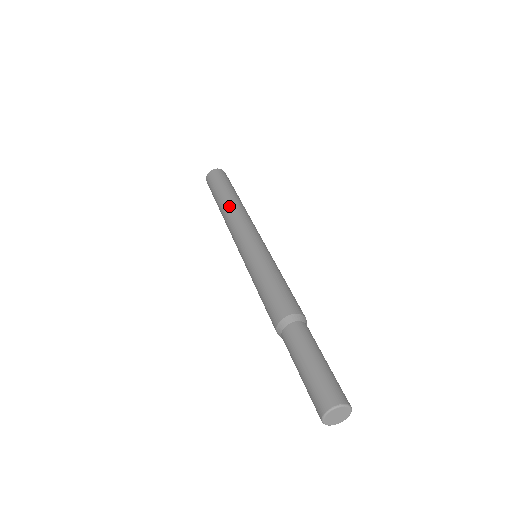
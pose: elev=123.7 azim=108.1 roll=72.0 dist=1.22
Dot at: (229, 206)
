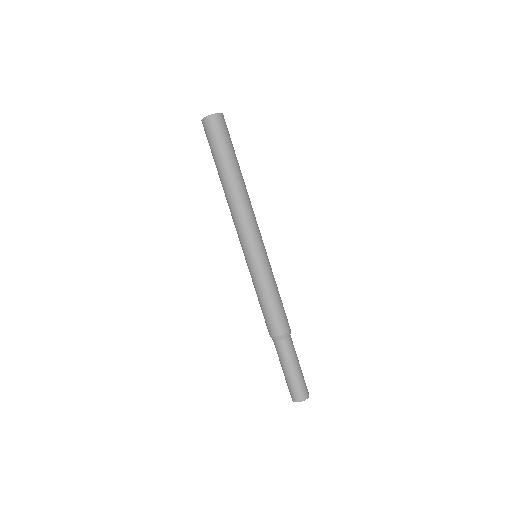
Dot at: (233, 192)
